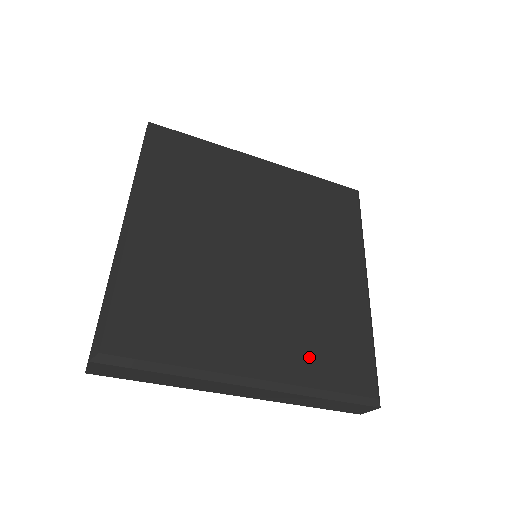
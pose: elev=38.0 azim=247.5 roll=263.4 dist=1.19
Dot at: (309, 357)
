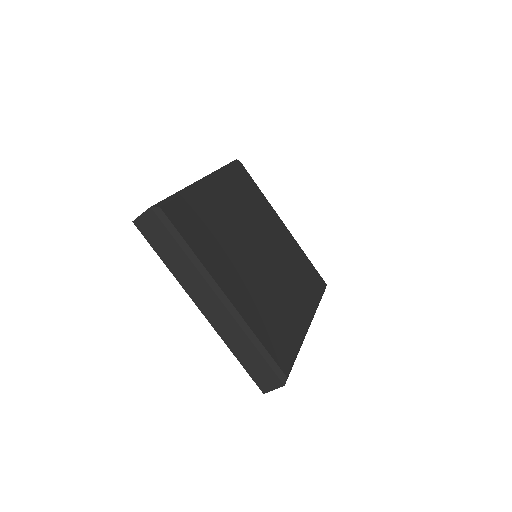
Dot at: (260, 319)
